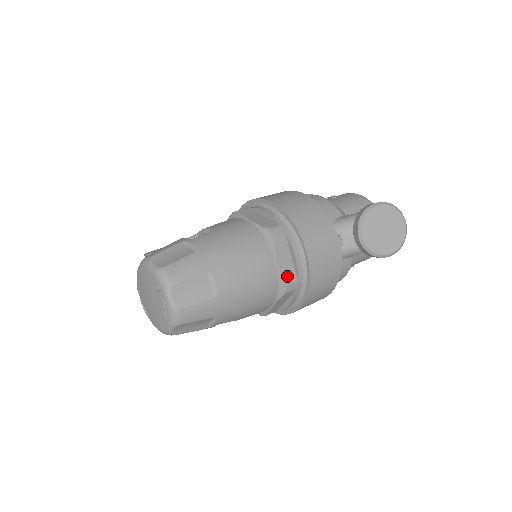
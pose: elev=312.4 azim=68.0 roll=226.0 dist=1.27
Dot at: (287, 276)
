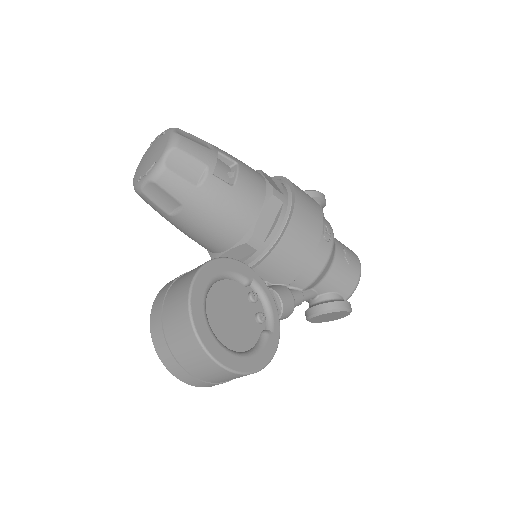
Dot at: occluded
